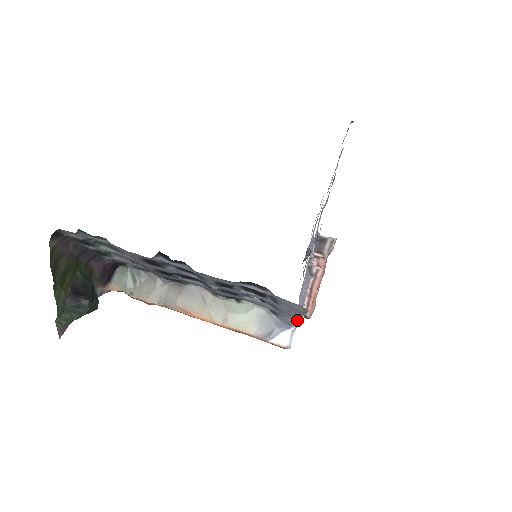
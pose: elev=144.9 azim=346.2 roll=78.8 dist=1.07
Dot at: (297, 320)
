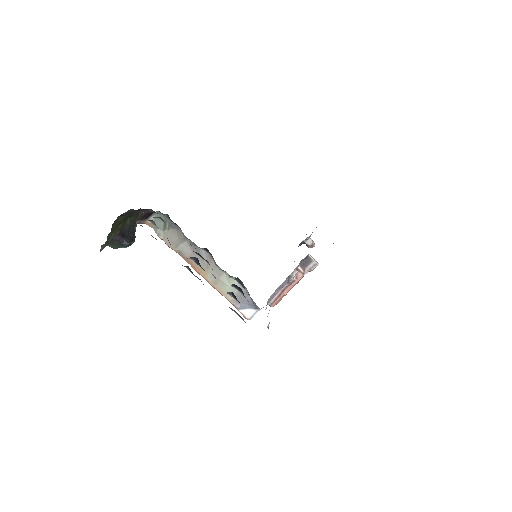
Dot at: occluded
